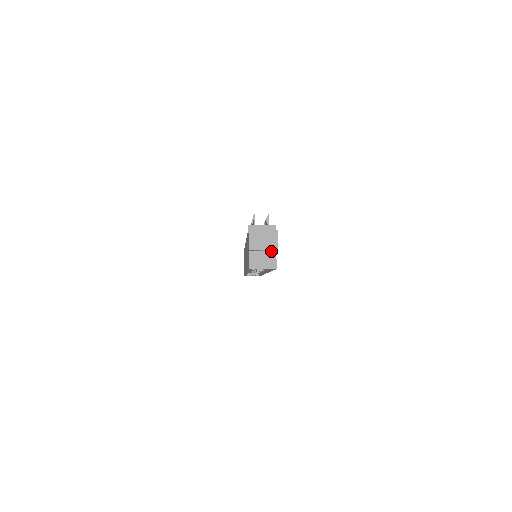
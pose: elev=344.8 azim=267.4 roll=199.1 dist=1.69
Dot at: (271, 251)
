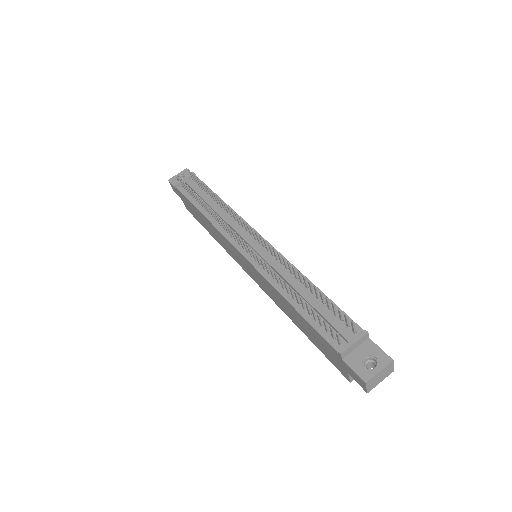
Dot at: occluded
